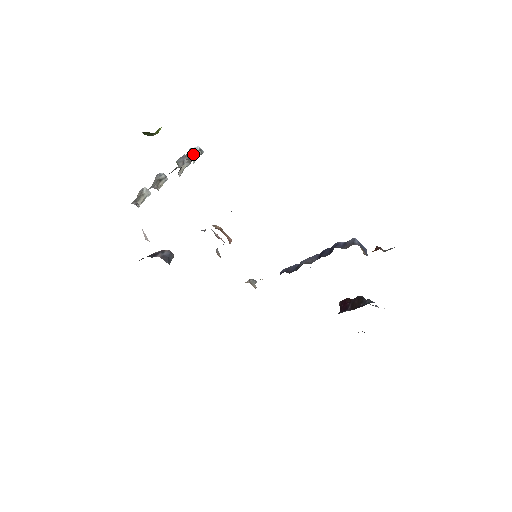
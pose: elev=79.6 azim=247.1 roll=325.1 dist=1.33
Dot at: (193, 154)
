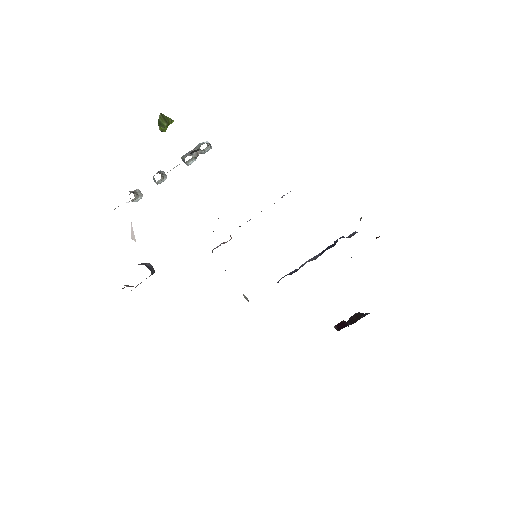
Dot at: (204, 143)
